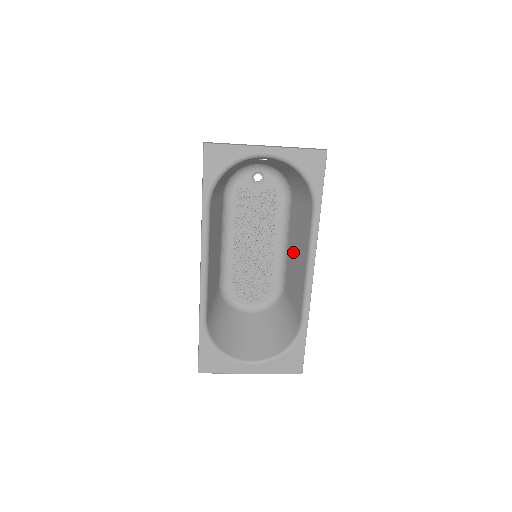
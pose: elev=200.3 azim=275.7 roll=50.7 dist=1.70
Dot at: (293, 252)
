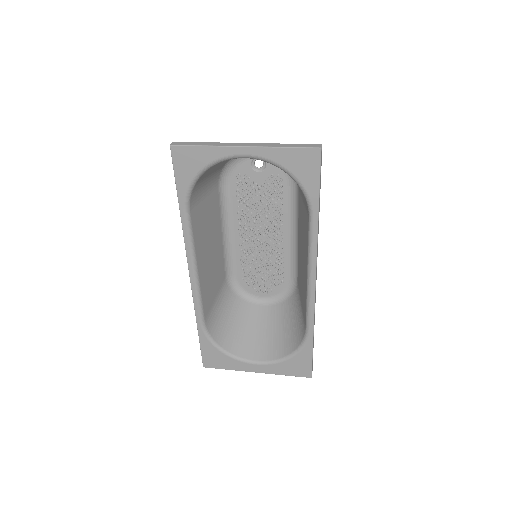
Dot at: (300, 251)
